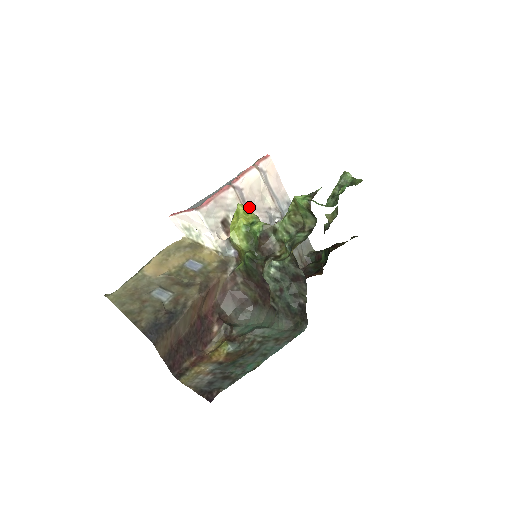
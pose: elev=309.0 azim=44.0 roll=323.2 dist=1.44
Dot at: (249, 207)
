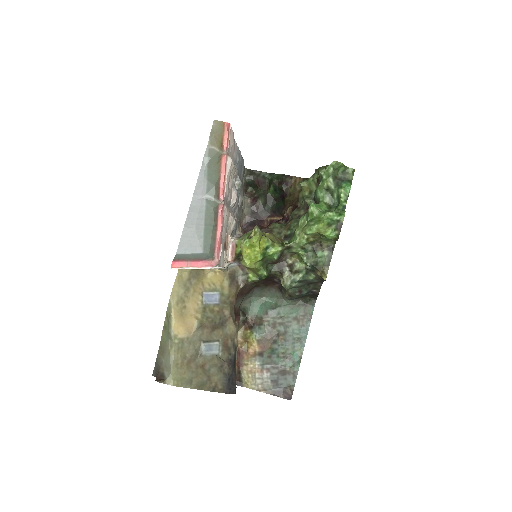
Dot at: (229, 202)
